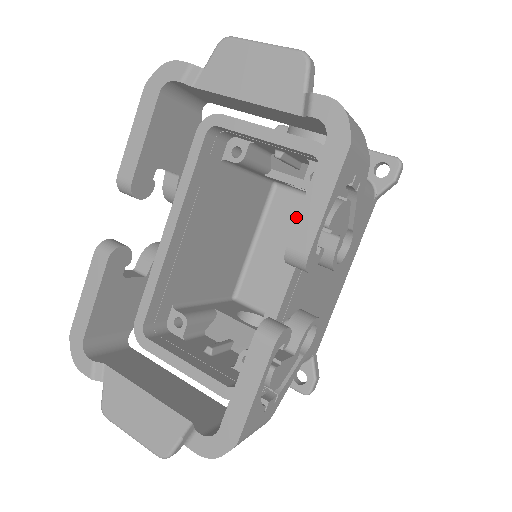
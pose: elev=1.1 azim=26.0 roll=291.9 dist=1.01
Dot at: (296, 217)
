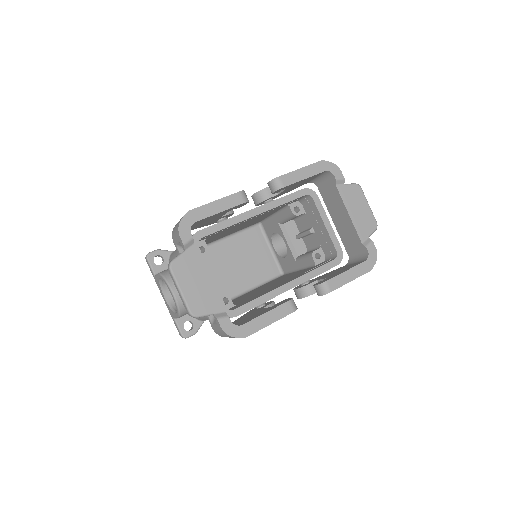
Dot at: (255, 248)
